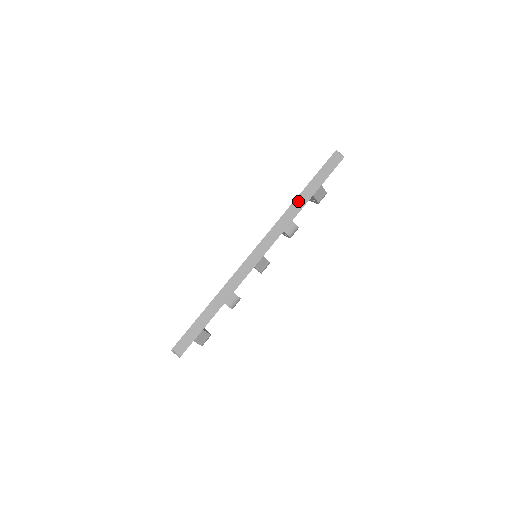
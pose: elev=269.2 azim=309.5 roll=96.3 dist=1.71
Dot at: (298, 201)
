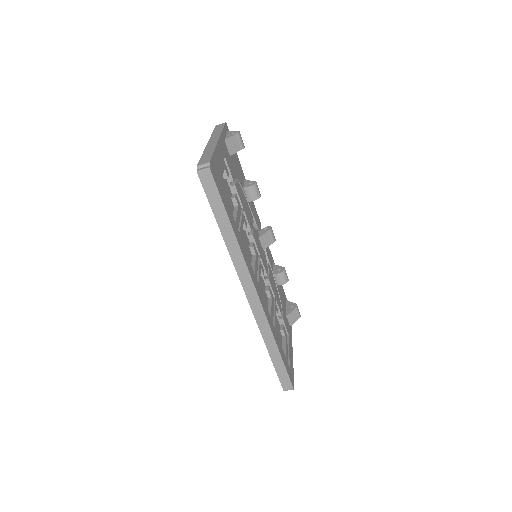
Dot at: (228, 241)
